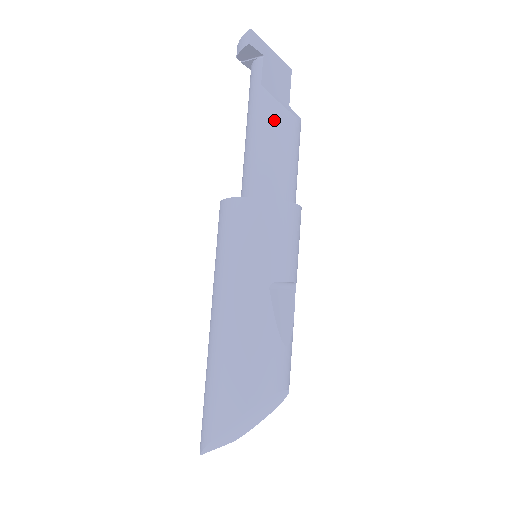
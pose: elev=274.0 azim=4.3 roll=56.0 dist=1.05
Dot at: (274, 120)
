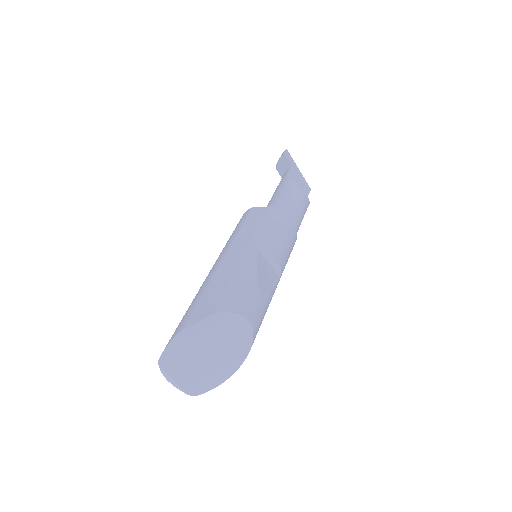
Dot at: (290, 188)
